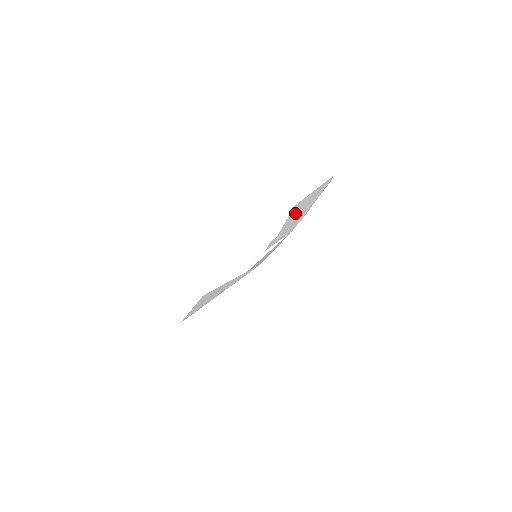
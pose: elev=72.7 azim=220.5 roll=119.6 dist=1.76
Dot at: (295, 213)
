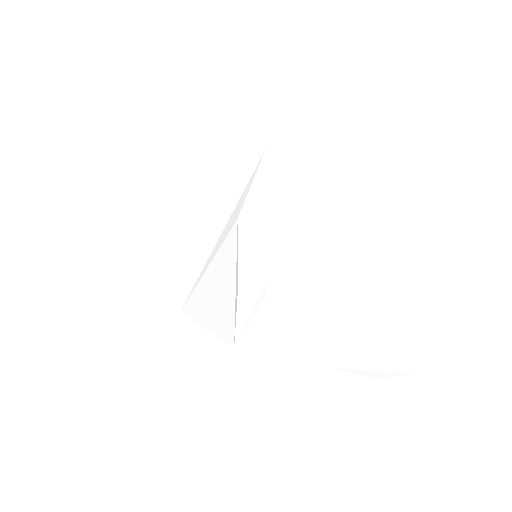
Dot at: (325, 307)
